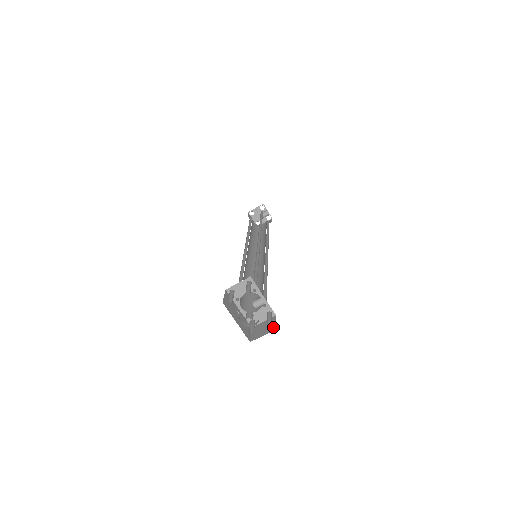
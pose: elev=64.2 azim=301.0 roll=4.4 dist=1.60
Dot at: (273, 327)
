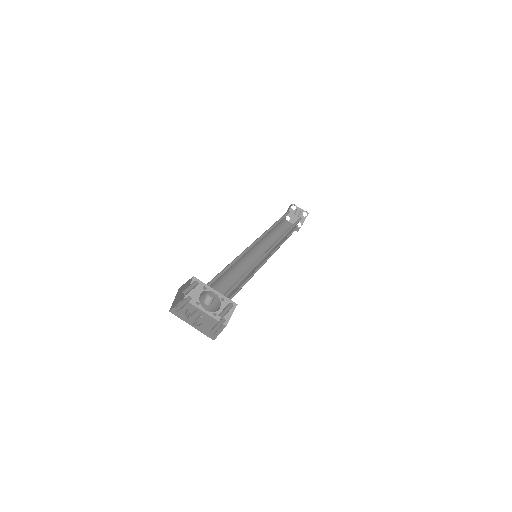
Dot at: occluded
